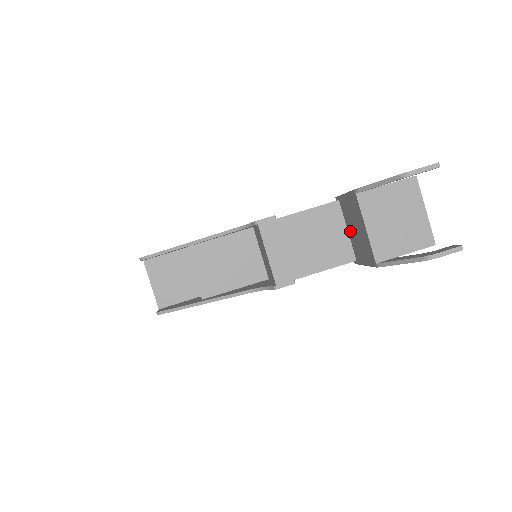
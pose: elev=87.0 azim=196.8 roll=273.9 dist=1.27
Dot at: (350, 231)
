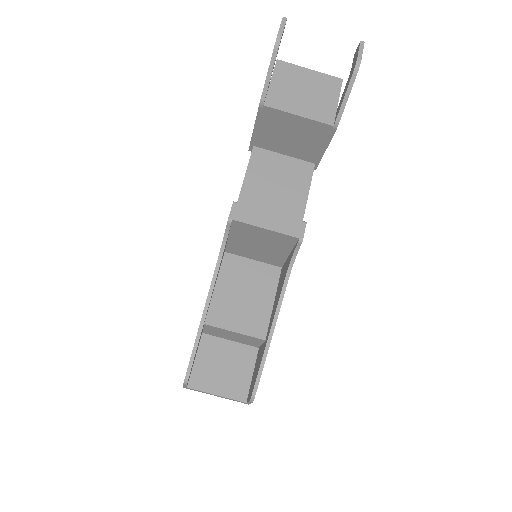
Dot at: (287, 150)
